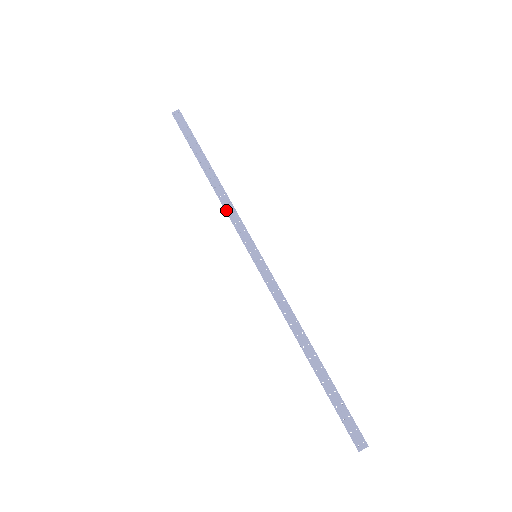
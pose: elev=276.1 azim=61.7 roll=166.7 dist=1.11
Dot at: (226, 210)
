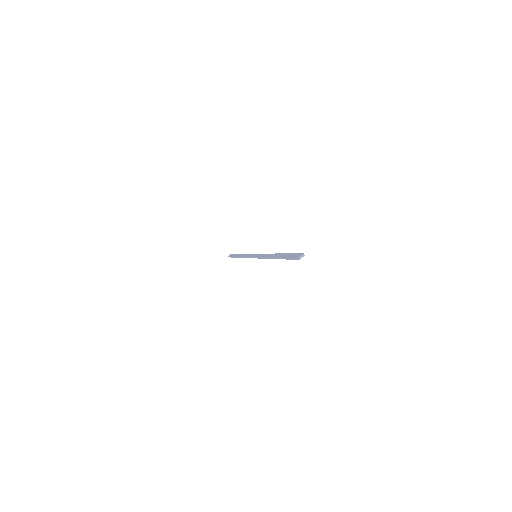
Dot at: (245, 257)
